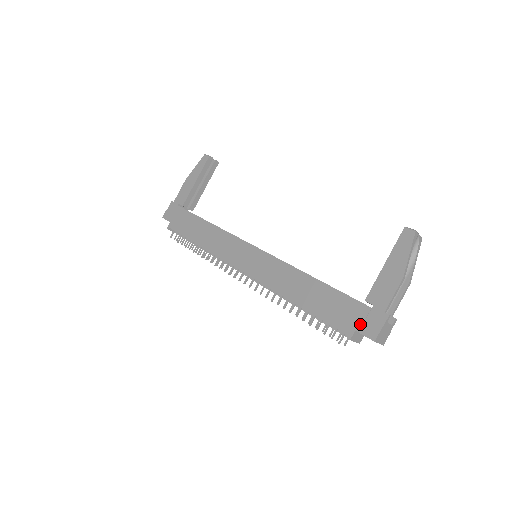
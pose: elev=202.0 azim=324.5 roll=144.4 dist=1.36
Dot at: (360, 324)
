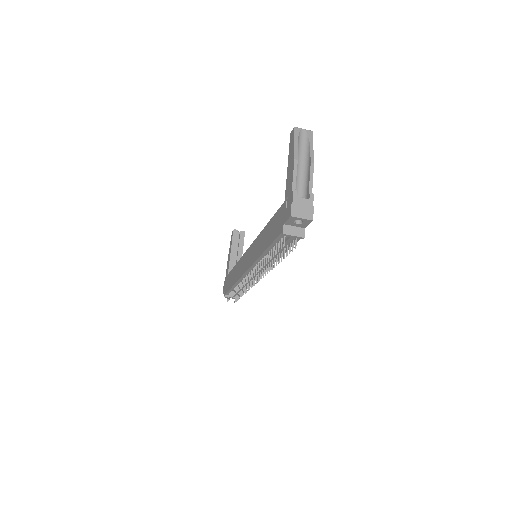
Dot at: (284, 217)
